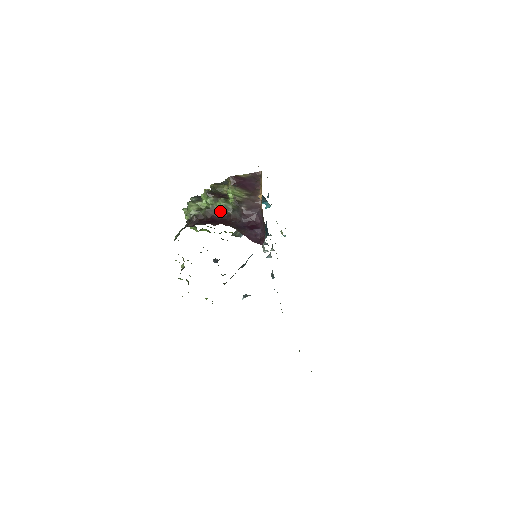
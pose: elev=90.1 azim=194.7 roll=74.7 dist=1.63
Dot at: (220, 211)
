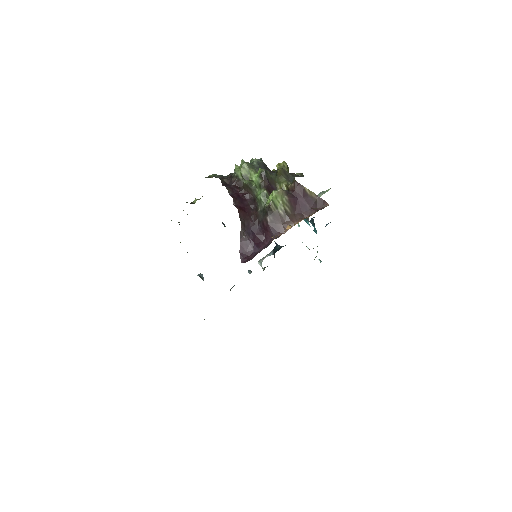
Dot at: (256, 198)
